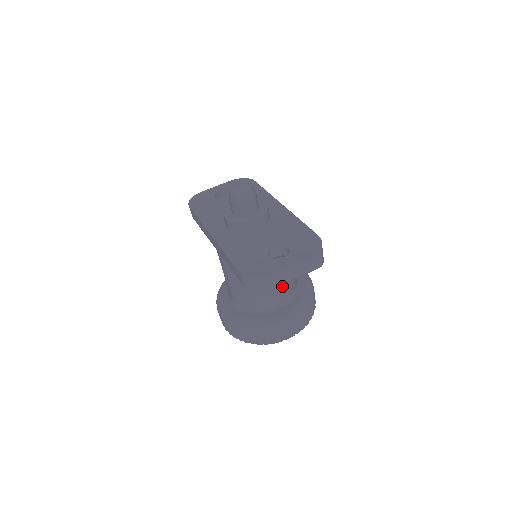
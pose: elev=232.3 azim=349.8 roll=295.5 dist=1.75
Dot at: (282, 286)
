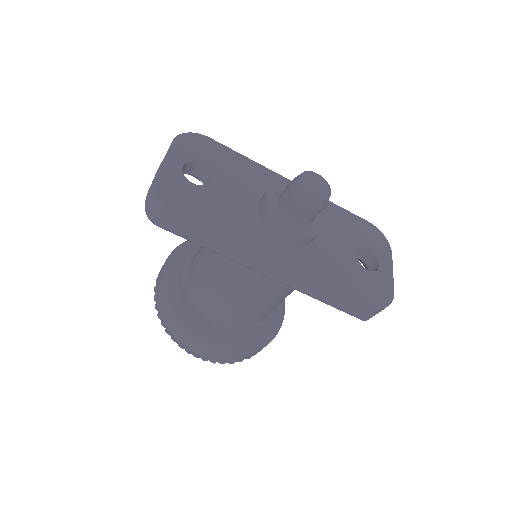
Dot at: occluded
